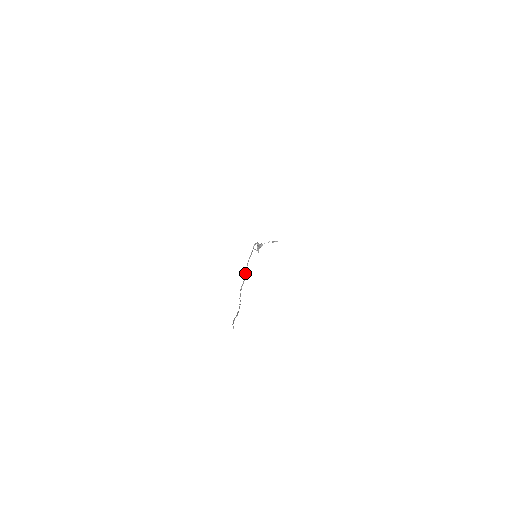
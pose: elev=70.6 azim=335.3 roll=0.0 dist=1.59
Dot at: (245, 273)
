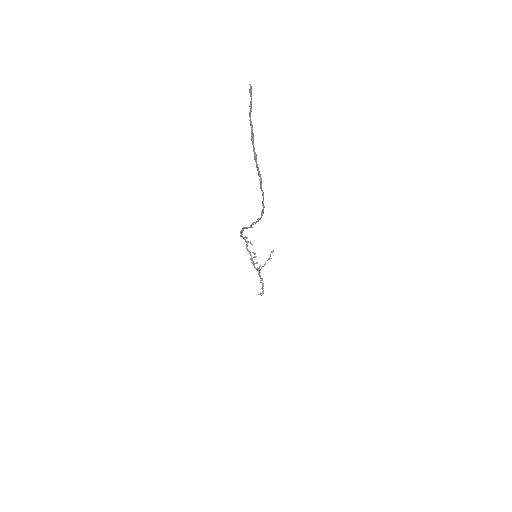
Dot at: (246, 227)
